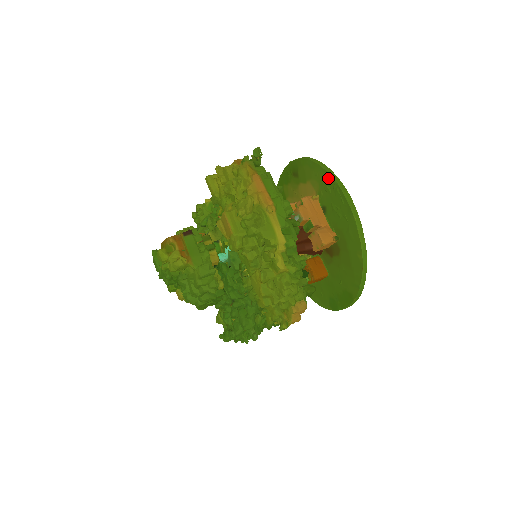
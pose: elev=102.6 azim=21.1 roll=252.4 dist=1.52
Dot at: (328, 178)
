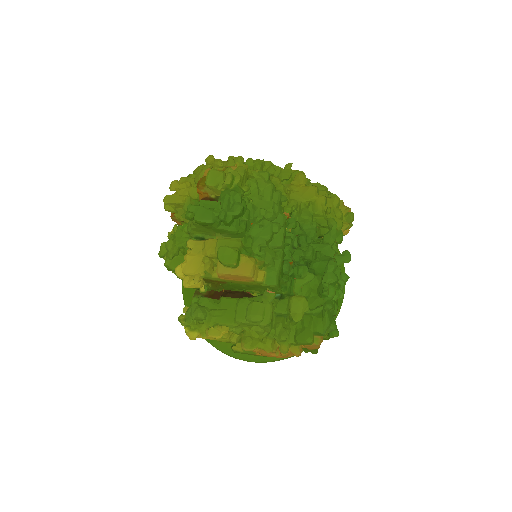
Dot at: occluded
